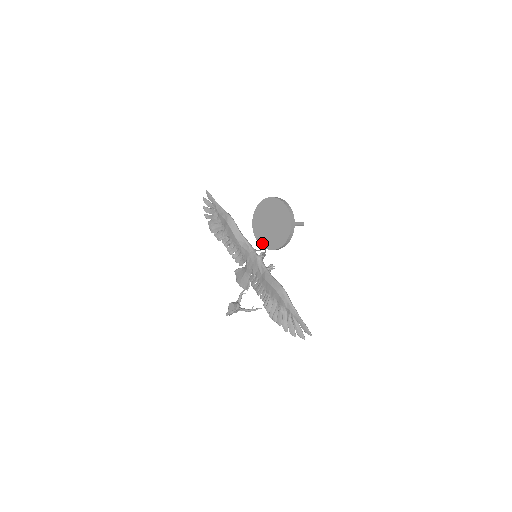
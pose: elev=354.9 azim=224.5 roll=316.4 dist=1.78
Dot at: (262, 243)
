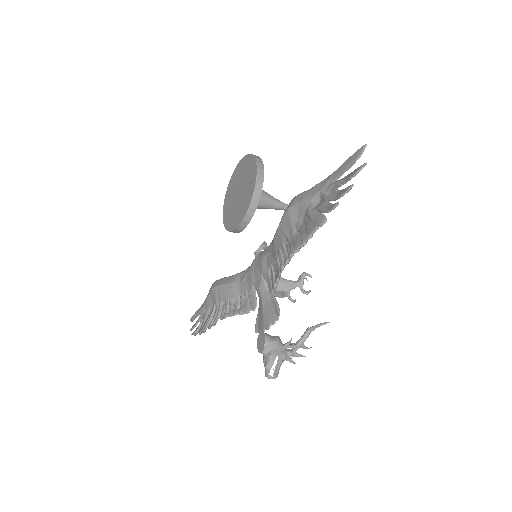
Dot at: (242, 216)
